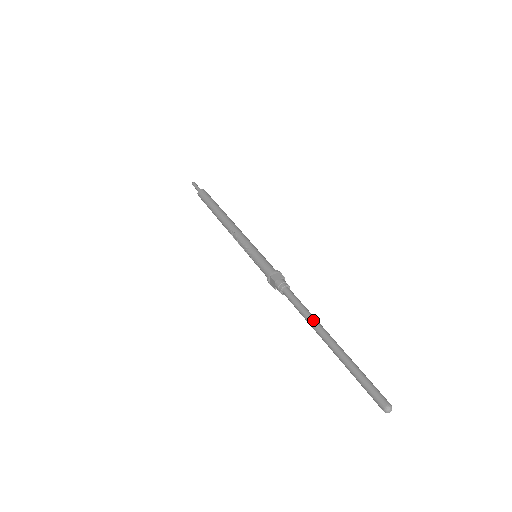
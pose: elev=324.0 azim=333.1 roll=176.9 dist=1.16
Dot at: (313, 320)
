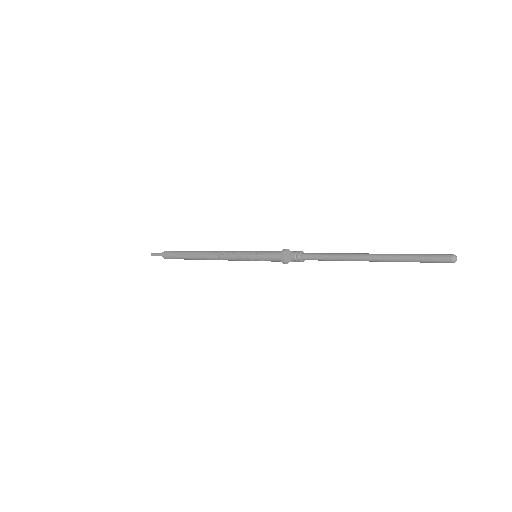
Dot at: (345, 253)
